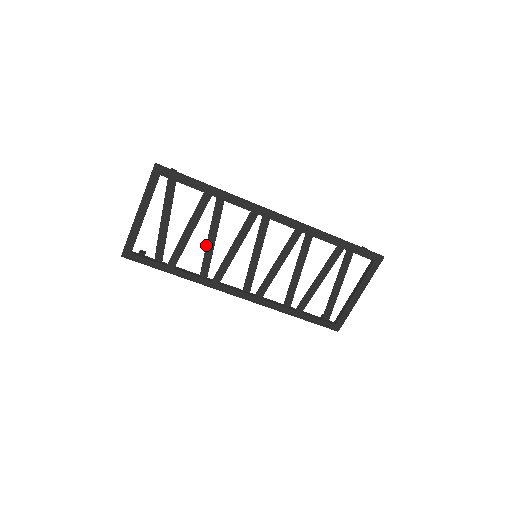
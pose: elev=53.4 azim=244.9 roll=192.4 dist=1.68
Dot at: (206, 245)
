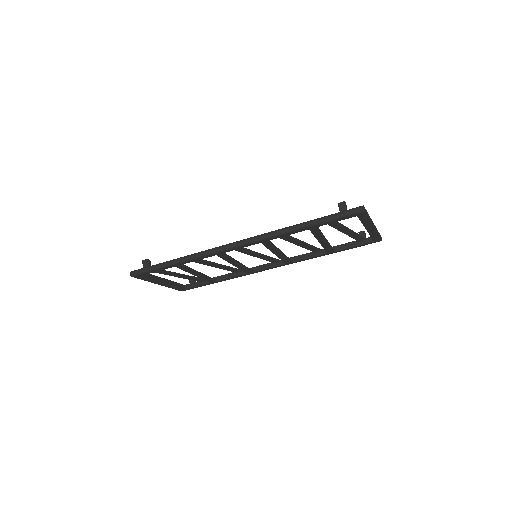
Dot at: occluded
